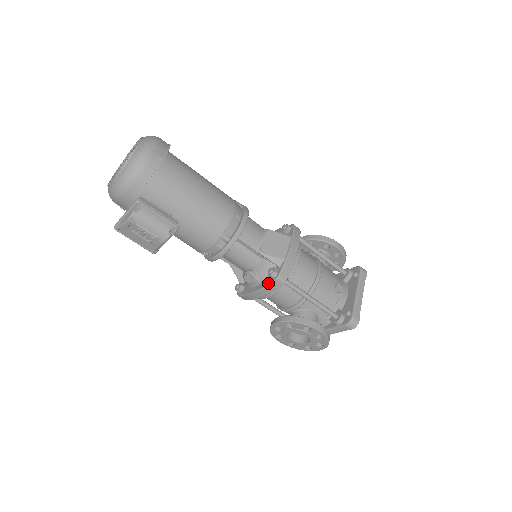
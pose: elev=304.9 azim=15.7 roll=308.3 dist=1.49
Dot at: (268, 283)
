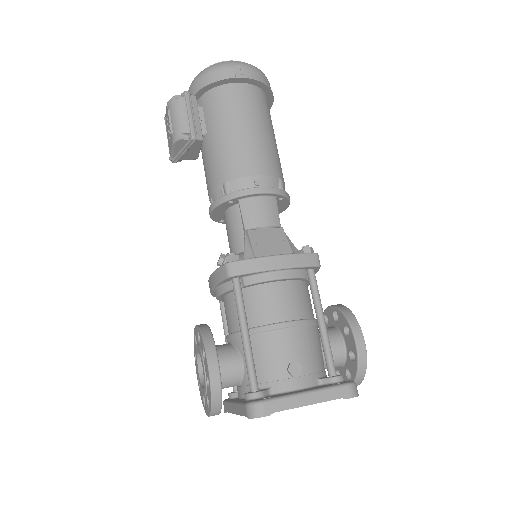
Dot at: (220, 267)
